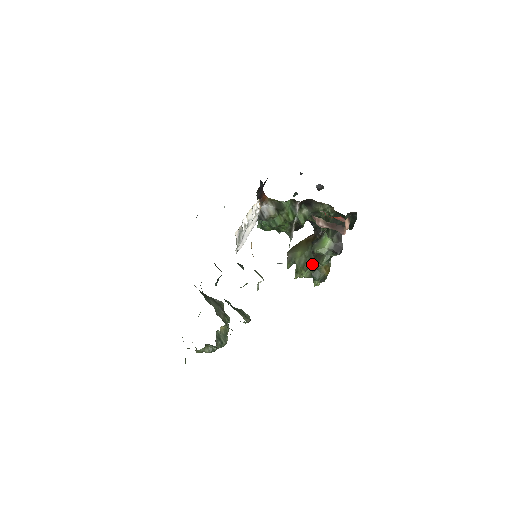
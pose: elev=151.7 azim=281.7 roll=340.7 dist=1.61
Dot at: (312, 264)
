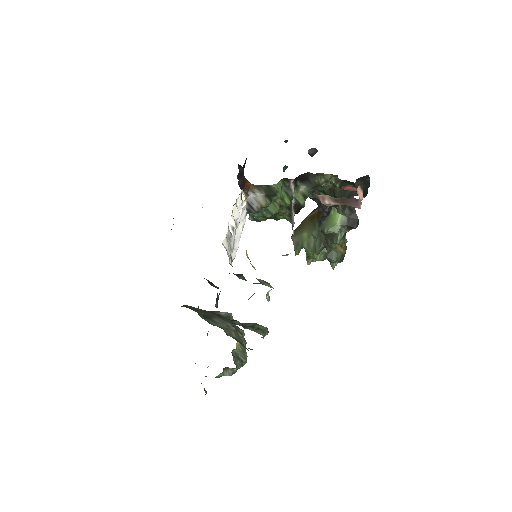
Dot at: (324, 244)
